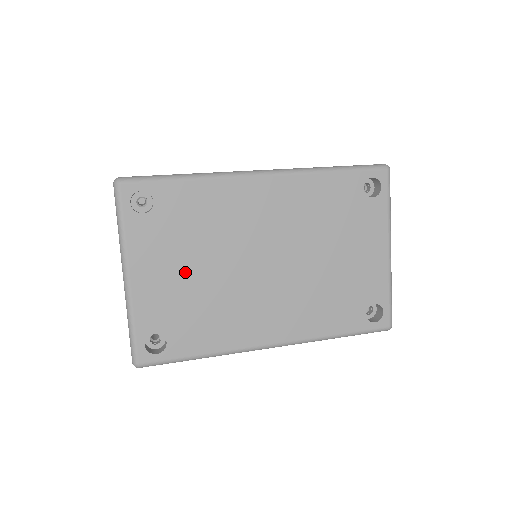
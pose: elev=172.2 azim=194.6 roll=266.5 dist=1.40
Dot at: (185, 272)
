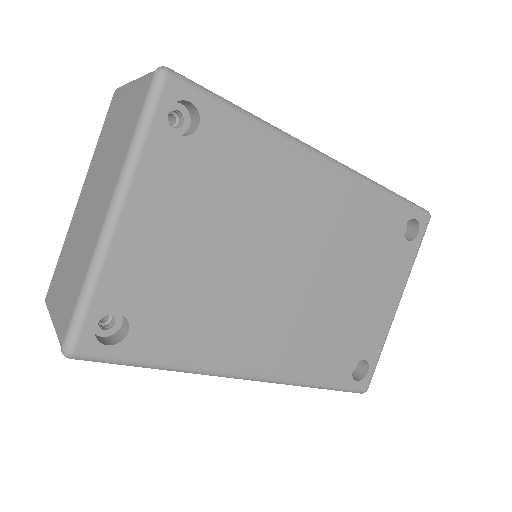
Dot at: (195, 241)
